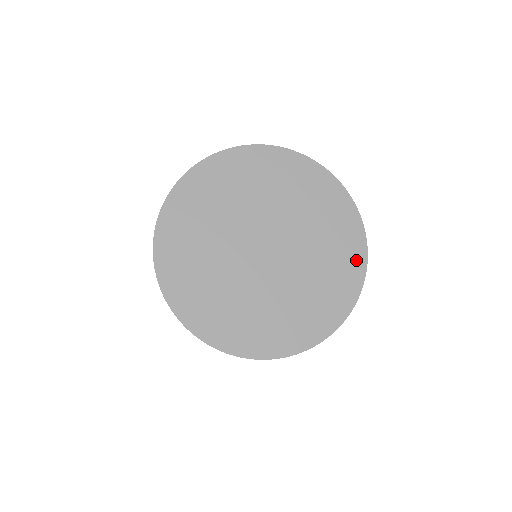
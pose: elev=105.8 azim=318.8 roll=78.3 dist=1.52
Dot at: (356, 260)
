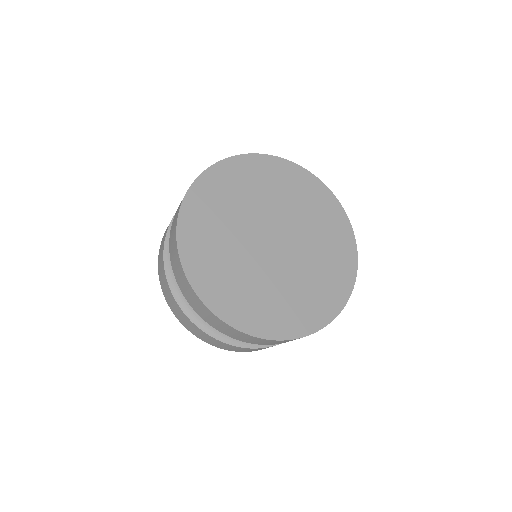
Dot at: (334, 208)
